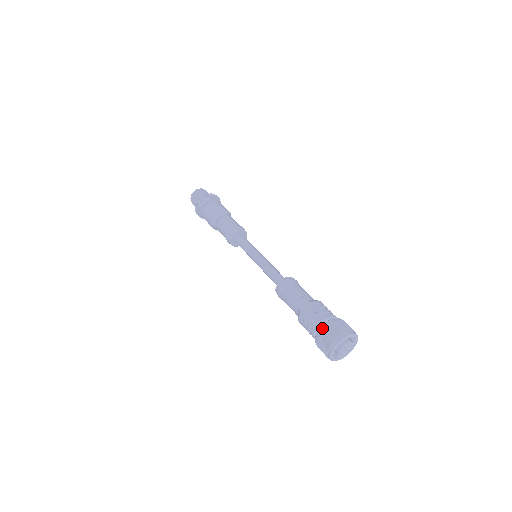
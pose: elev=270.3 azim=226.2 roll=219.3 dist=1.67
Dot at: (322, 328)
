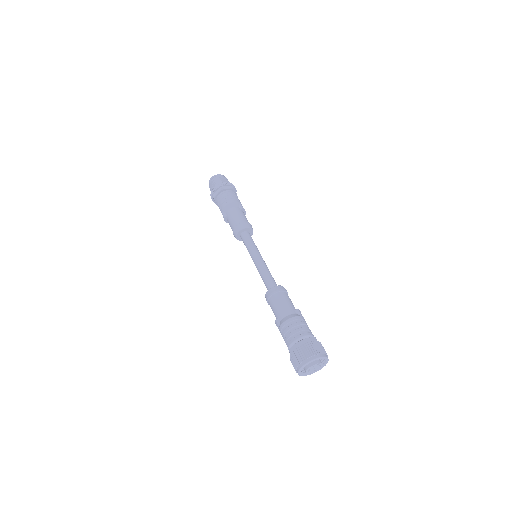
Dot at: occluded
